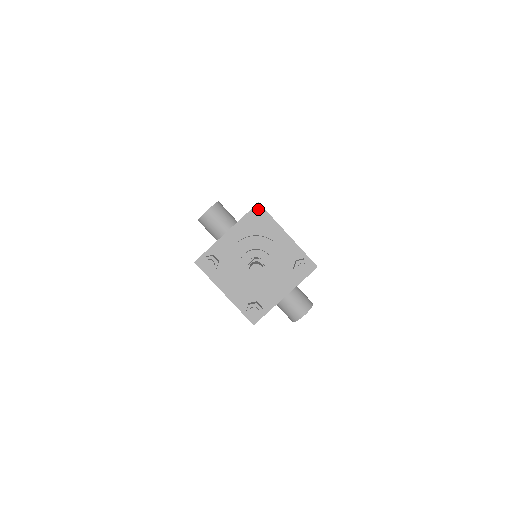
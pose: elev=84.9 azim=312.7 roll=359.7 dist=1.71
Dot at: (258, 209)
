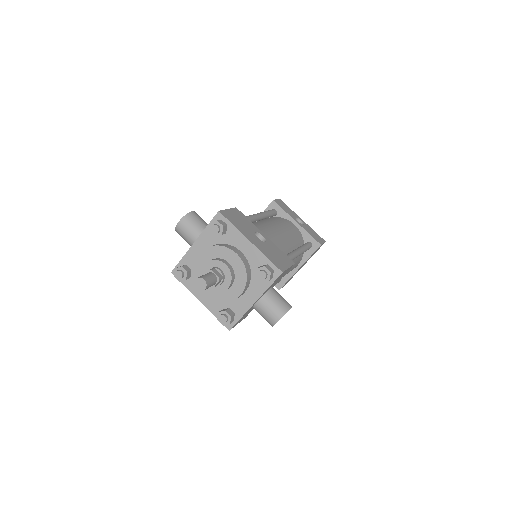
Dot at: (219, 218)
